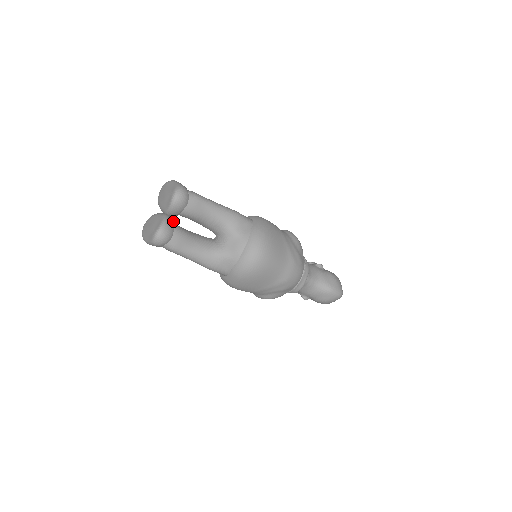
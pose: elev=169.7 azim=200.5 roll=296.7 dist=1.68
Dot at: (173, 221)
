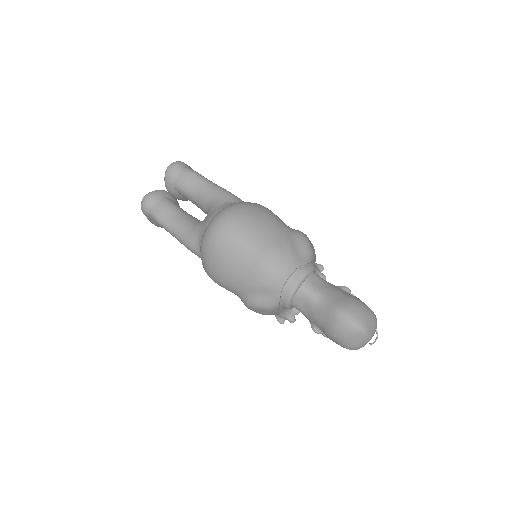
Dot at: (169, 196)
